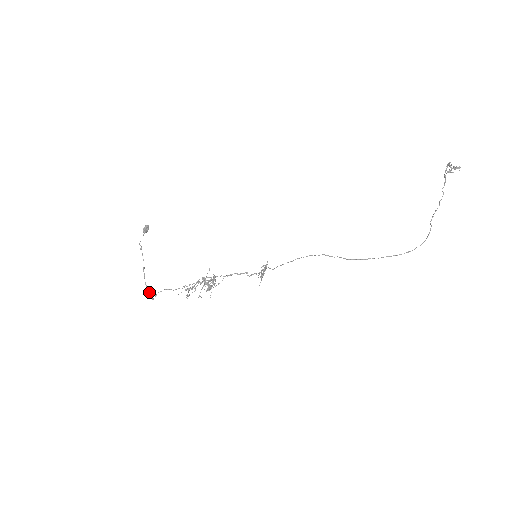
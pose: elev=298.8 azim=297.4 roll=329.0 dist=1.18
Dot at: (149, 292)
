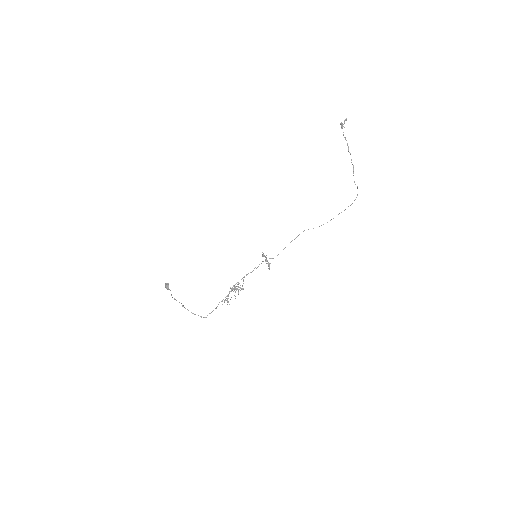
Dot at: occluded
